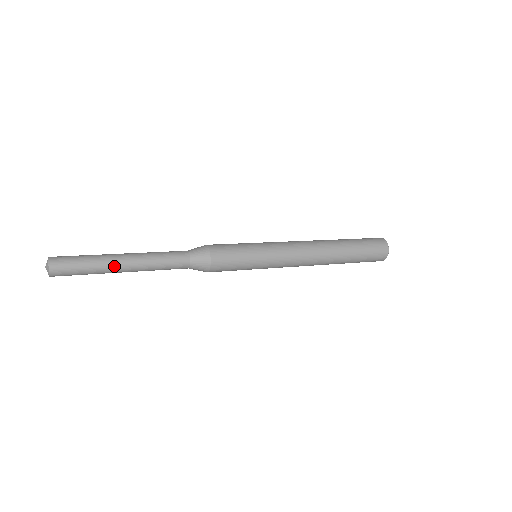
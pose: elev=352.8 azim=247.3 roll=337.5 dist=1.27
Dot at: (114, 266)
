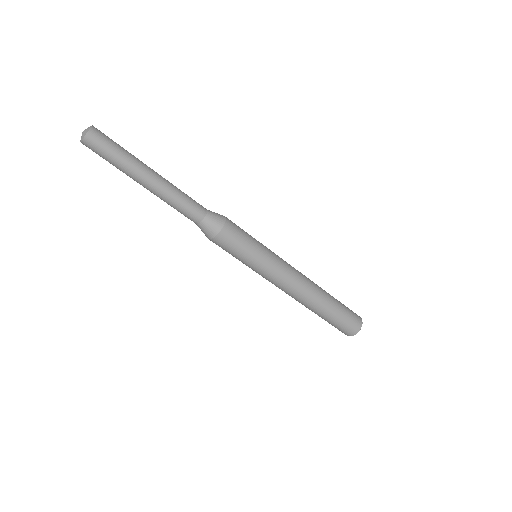
Dot at: (146, 166)
